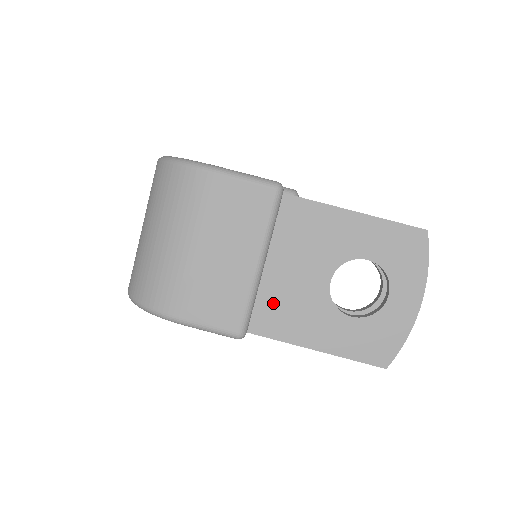
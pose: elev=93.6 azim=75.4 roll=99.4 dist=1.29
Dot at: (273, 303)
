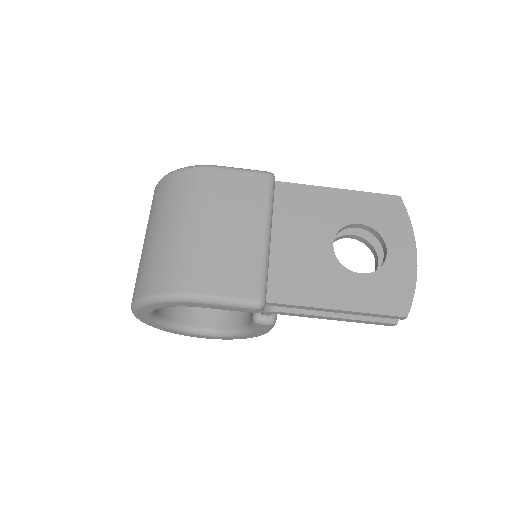
Dot at: (286, 271)
